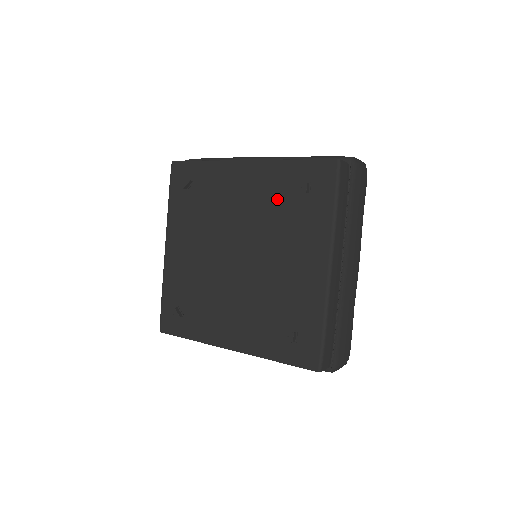
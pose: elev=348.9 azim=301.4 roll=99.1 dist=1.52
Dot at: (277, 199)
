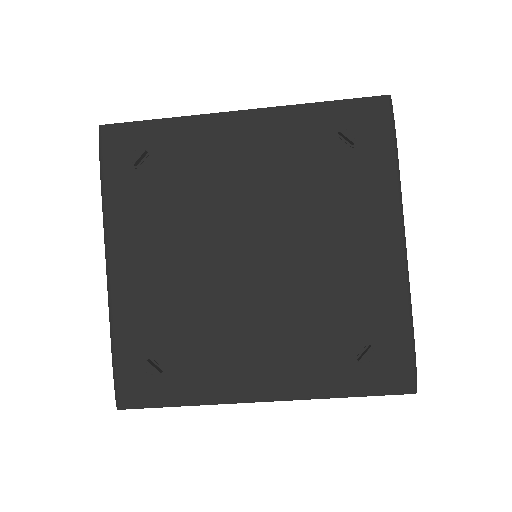
Dot at: (304, 160)
